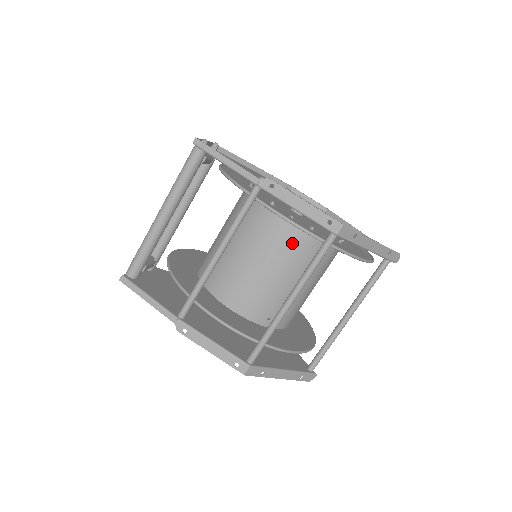
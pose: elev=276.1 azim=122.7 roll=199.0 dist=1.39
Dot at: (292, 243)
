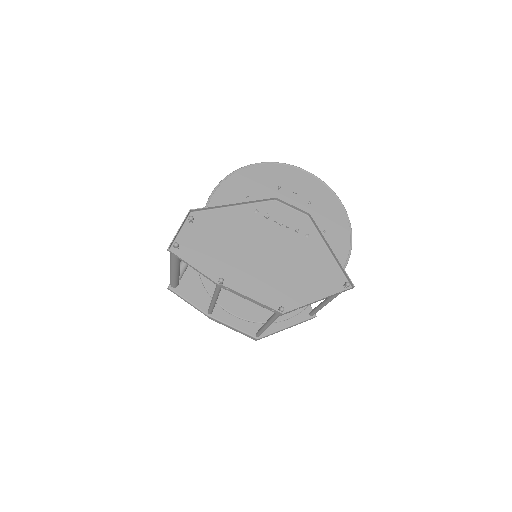
Dot at: occluded
